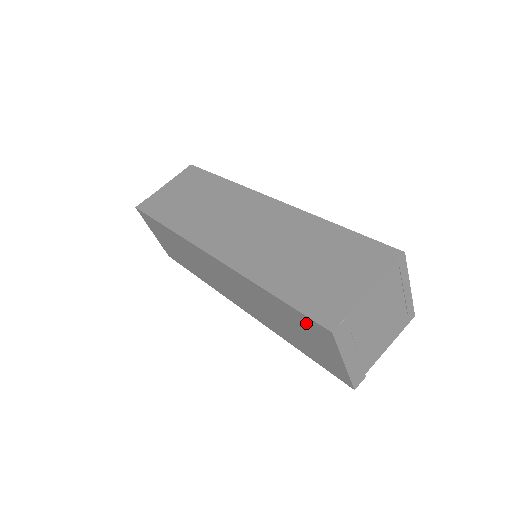
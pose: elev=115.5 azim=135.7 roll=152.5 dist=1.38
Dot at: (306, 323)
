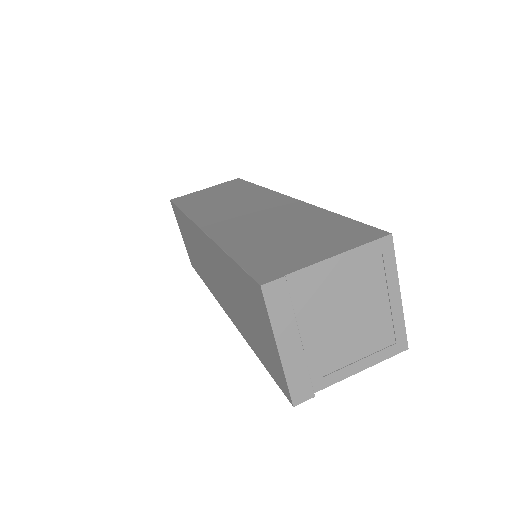
Dot at: (248, 288)
